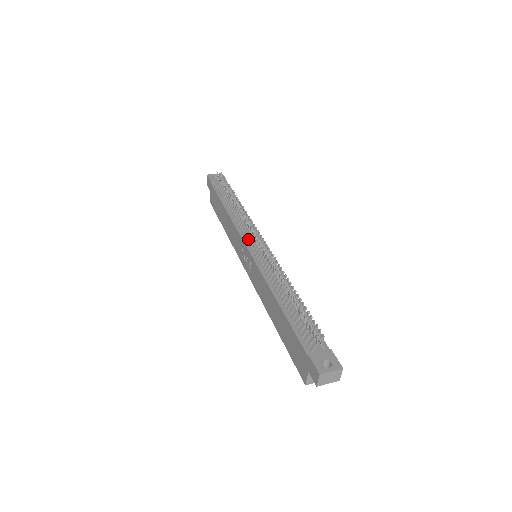
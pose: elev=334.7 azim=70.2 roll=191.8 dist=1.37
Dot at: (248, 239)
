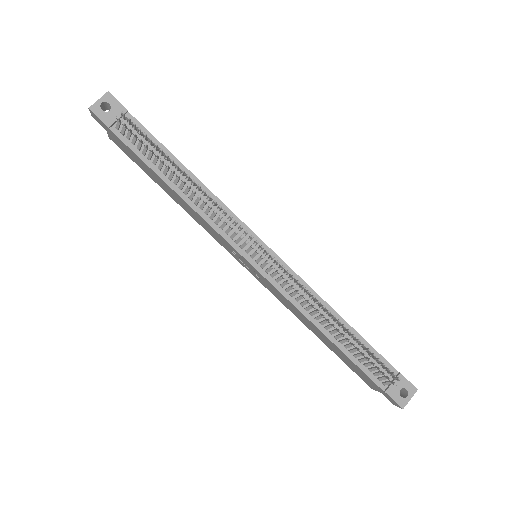
Dot at: (243, 248)
